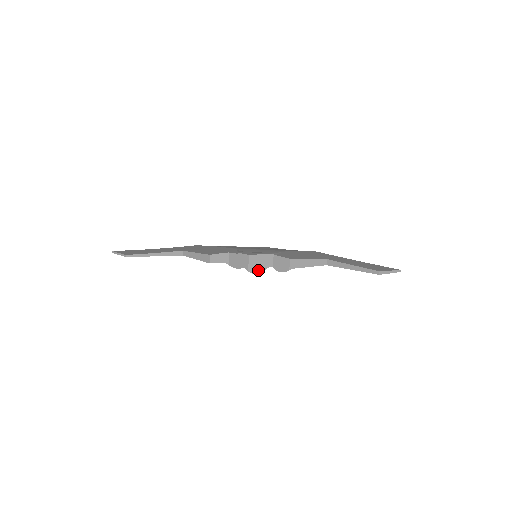
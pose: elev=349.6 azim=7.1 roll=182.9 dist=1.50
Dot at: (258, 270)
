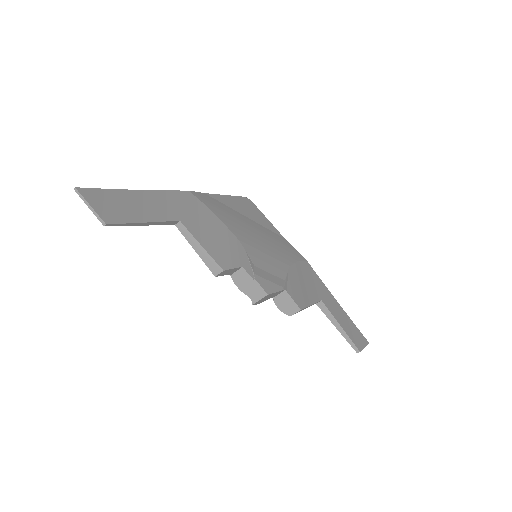
Dot at: (260, 302)
